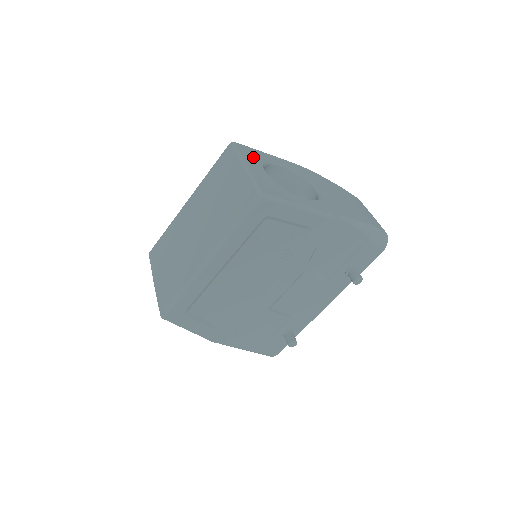
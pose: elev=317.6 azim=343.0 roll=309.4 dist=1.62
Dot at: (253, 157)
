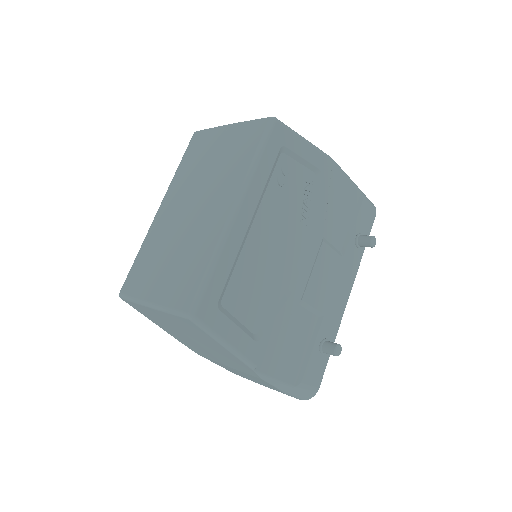
Dot at: occluded
